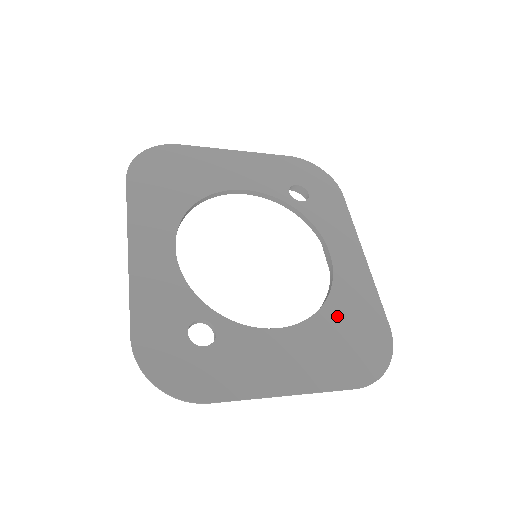
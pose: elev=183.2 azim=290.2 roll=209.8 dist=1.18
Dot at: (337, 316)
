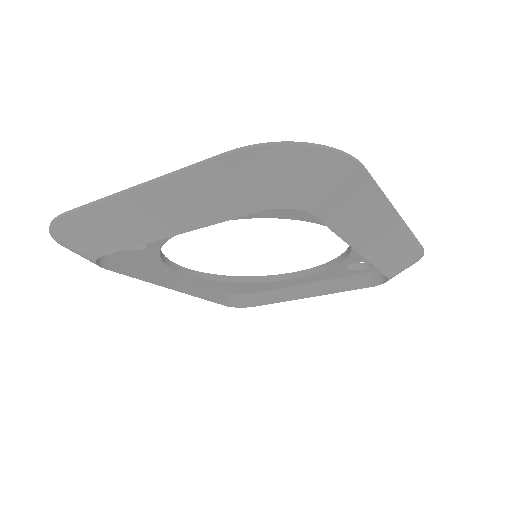
Dot at: occluded
